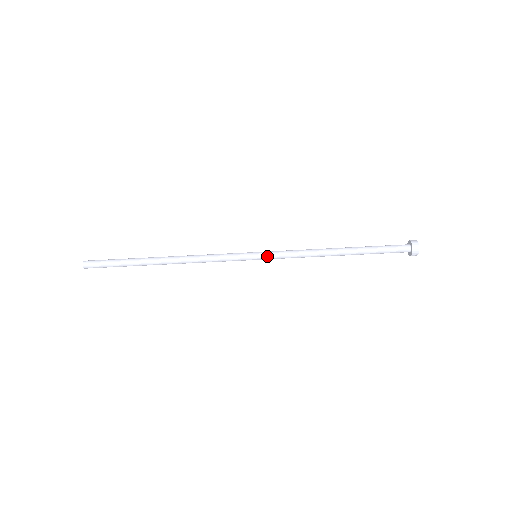
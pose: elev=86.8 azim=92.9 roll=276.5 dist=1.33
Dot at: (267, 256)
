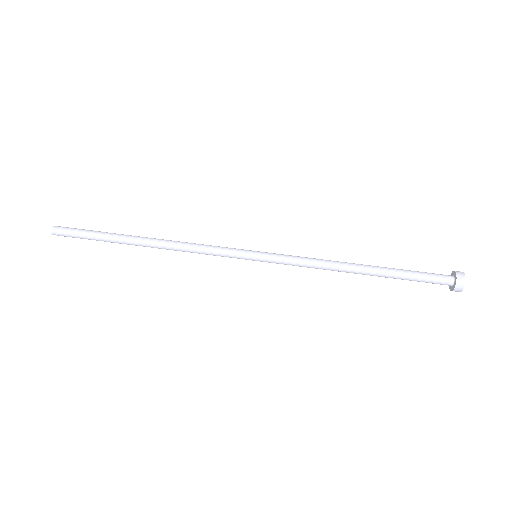
Dot at: (270, 255)
